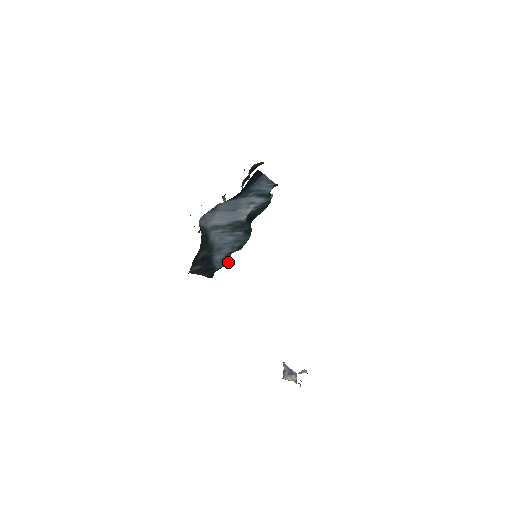
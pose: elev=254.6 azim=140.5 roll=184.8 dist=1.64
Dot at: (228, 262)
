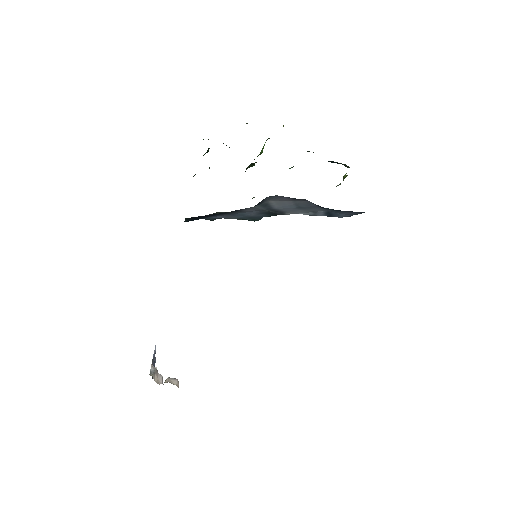
Dot at: occluded
